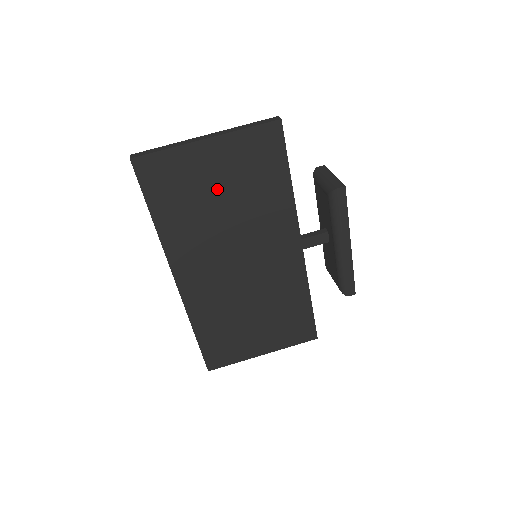
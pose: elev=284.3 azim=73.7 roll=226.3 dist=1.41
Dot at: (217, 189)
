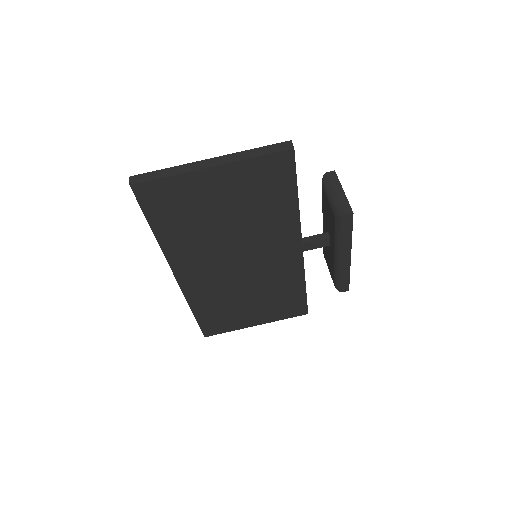
Dot at: (221, 208)
